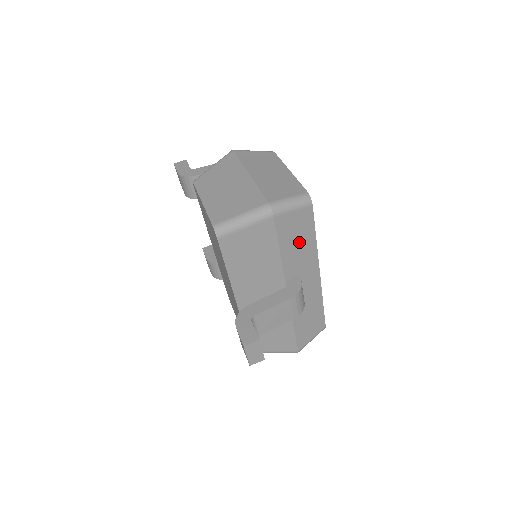
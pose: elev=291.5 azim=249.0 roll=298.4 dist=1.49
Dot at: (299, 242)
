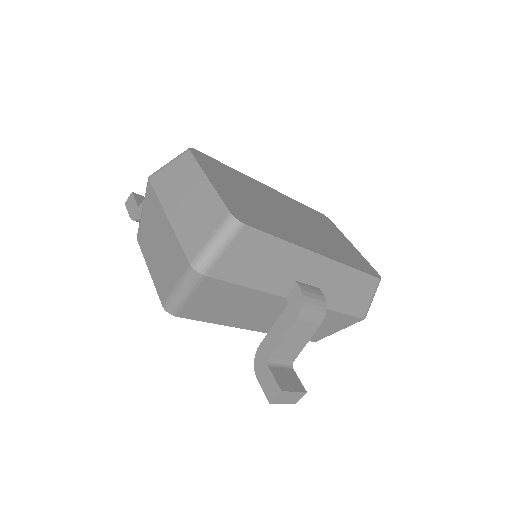
Dot at: (265, 261)
